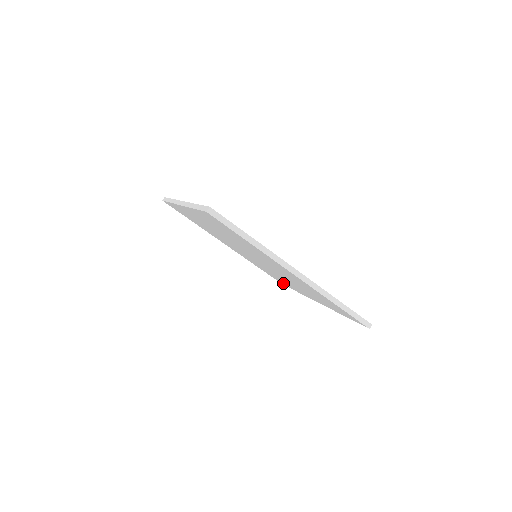
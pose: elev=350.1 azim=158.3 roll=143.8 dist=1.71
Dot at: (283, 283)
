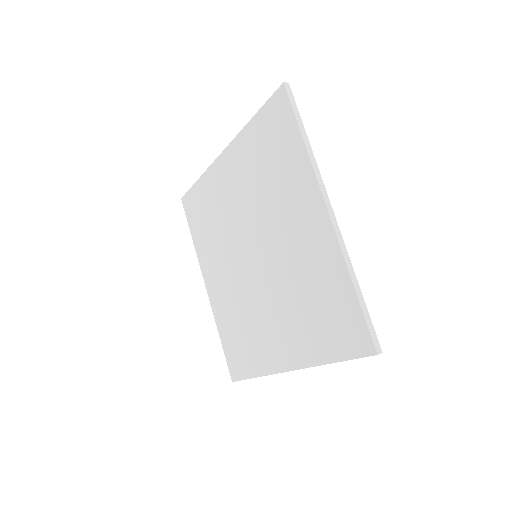
Dot at: (240, 365)
